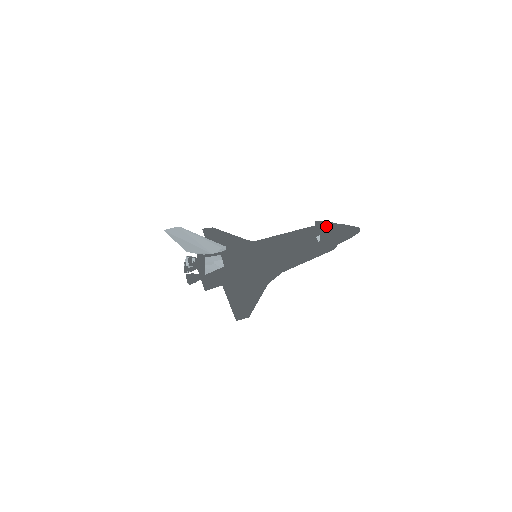
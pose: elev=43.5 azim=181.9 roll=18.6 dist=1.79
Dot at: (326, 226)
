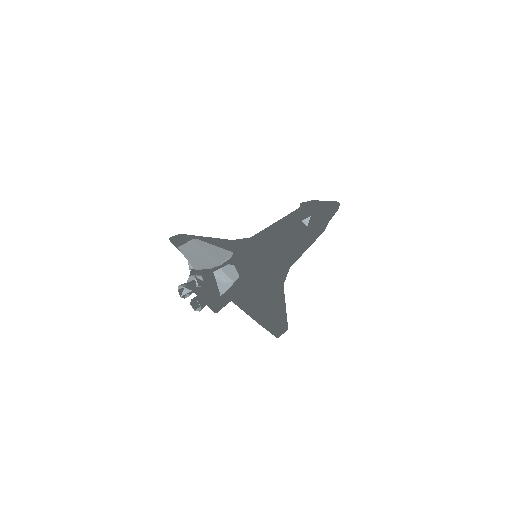
Dot at: (319, 206)
